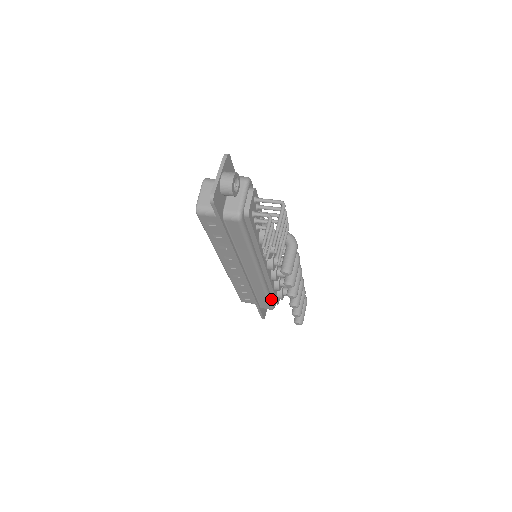
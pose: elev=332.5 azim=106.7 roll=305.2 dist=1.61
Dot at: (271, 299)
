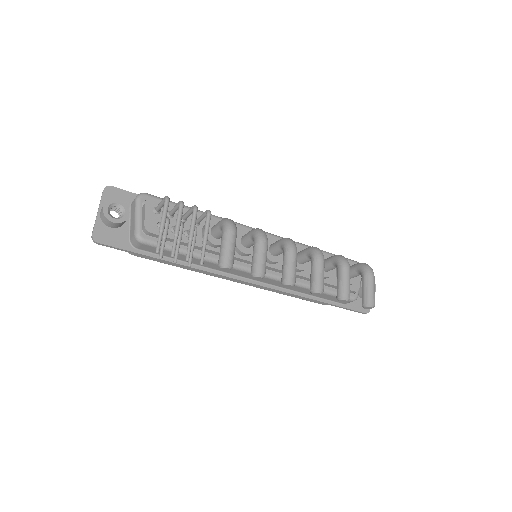
Dot at: (333, 290)
